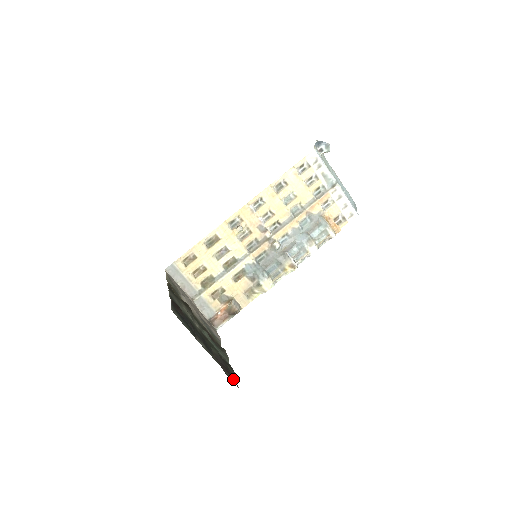
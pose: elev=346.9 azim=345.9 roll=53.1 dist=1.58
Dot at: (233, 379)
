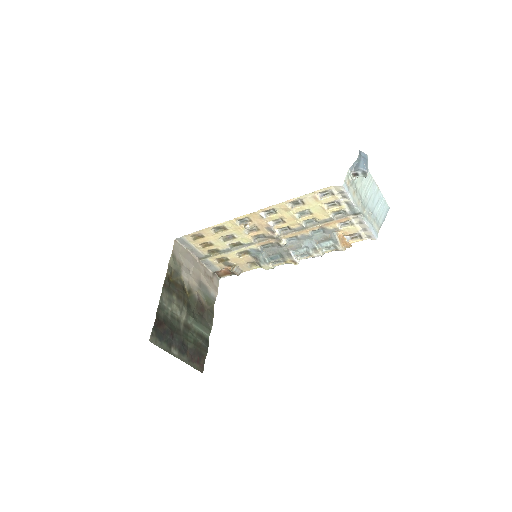
Dot at: (201, 365)
